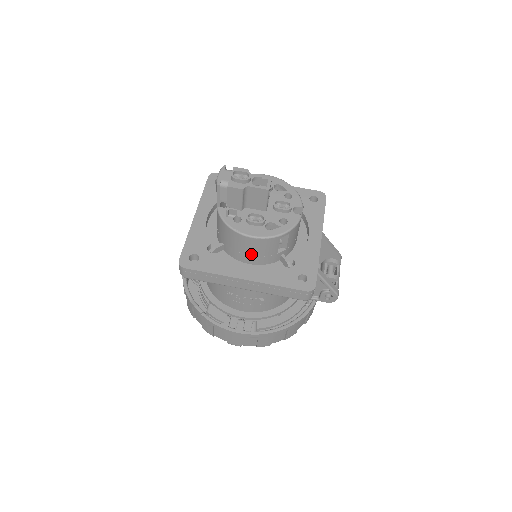
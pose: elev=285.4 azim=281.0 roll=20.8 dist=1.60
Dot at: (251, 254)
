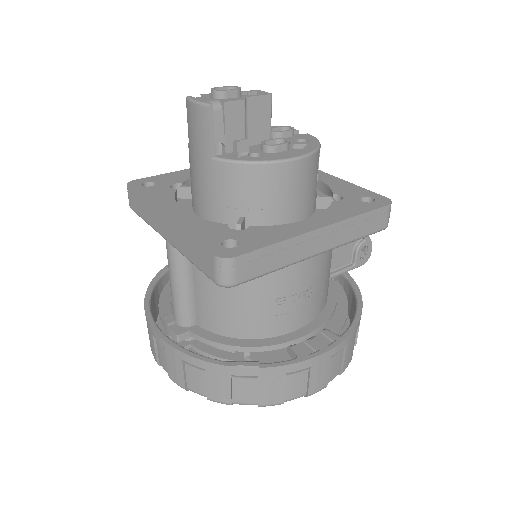
Dot at: (295, 200)
